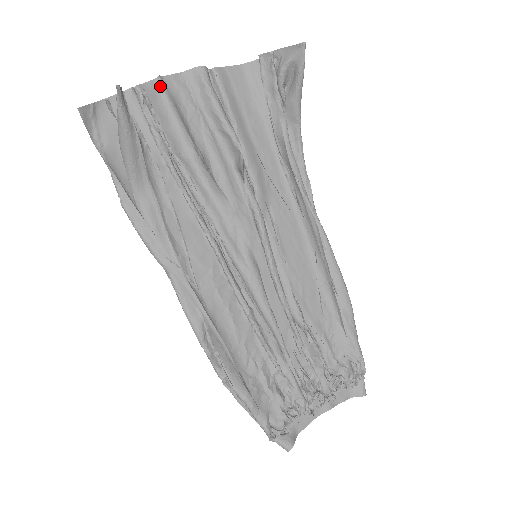
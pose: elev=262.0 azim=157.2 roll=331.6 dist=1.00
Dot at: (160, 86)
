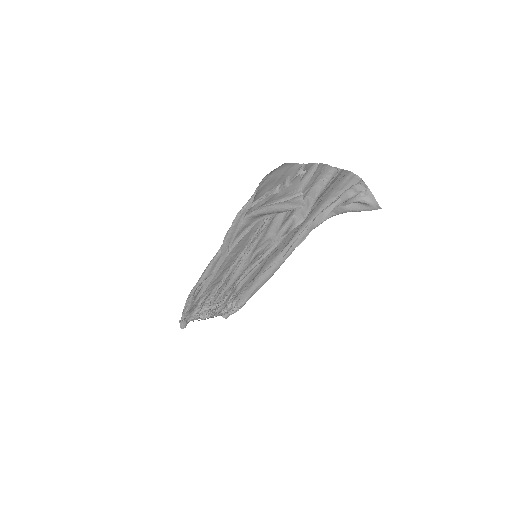
Dot at: (313, 168)
